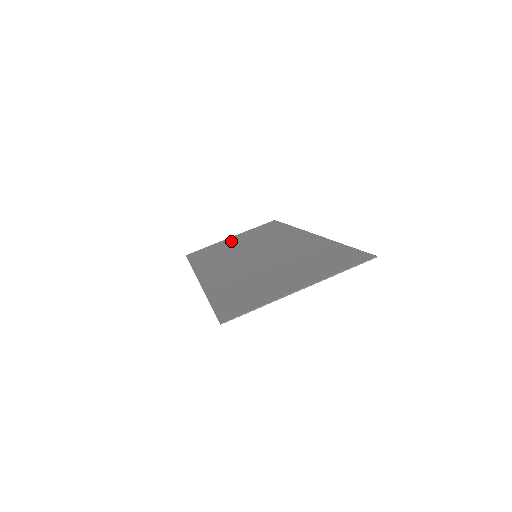
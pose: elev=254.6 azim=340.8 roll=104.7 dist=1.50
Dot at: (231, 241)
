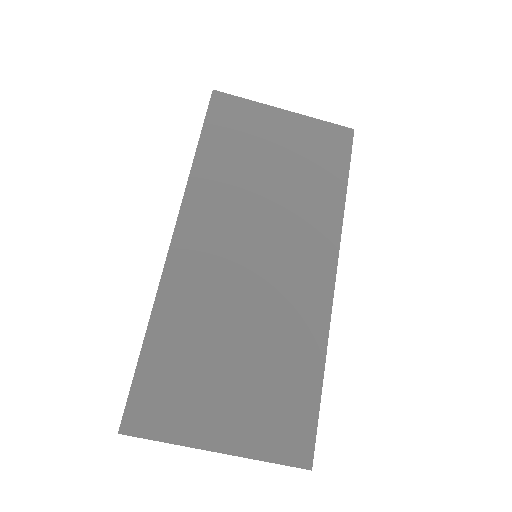
Dot at: (275, 133)
